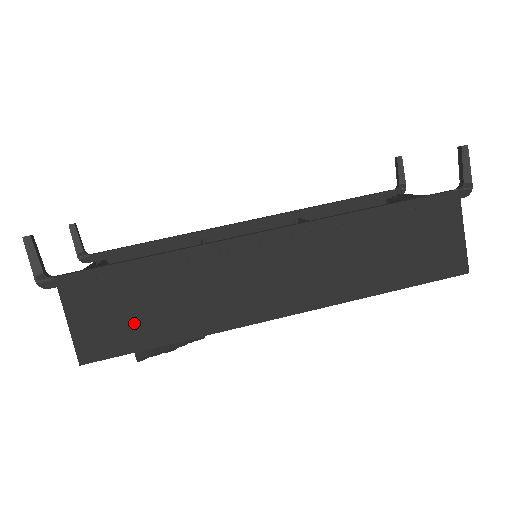
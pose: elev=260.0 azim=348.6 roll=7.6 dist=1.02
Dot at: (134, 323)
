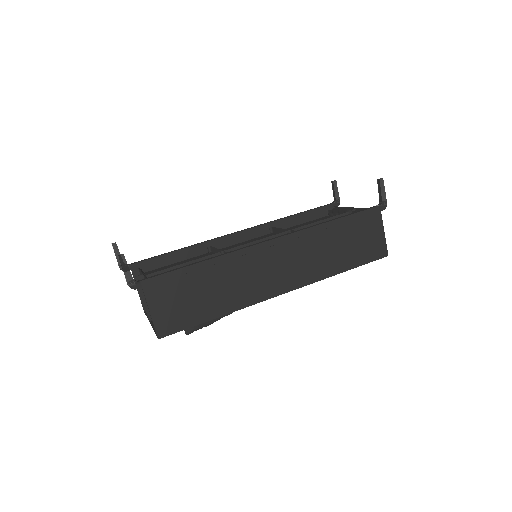
Dot at: (192, 307)
